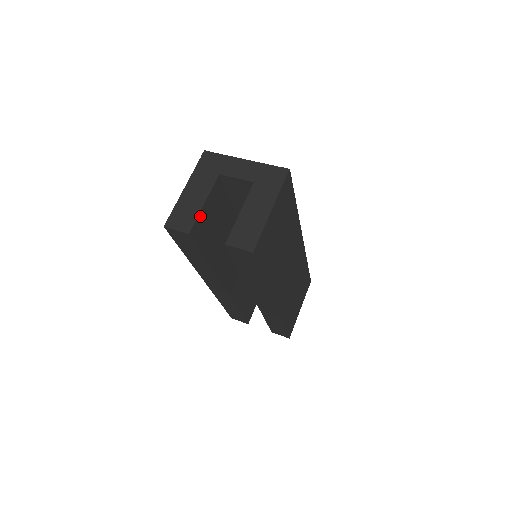
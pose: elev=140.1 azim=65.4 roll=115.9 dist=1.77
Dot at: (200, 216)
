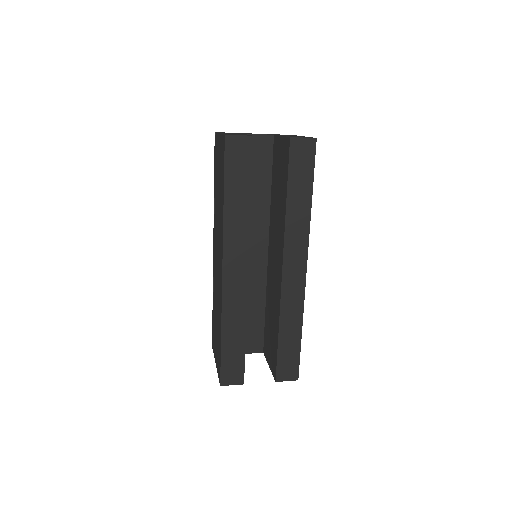
Dot at: occluded
